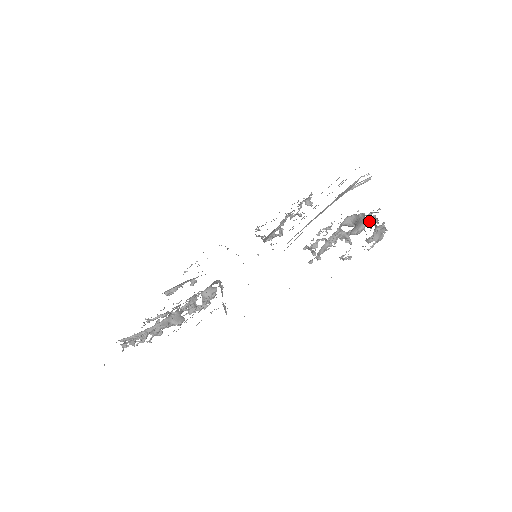
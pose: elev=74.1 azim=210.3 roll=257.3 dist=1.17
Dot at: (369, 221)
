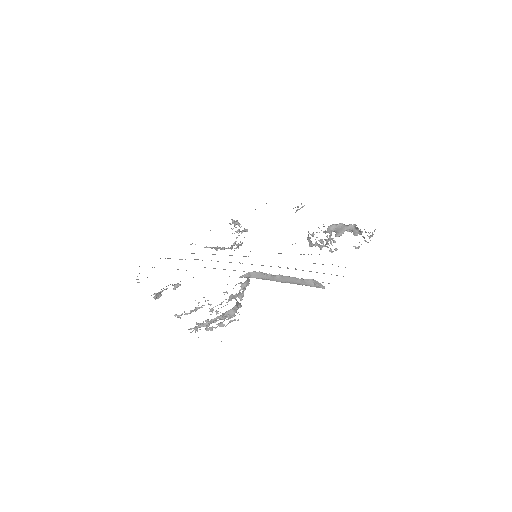
Dot at: (350, 228)
